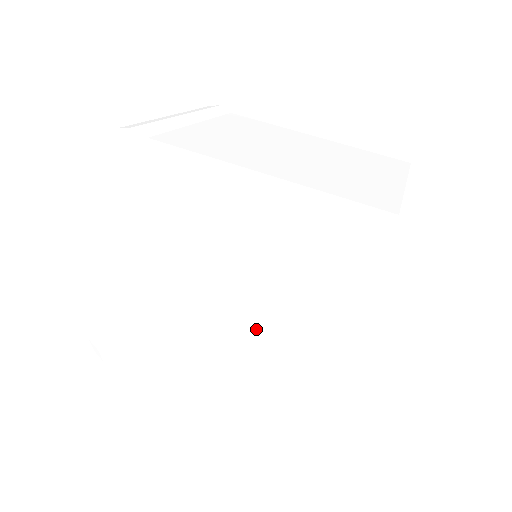
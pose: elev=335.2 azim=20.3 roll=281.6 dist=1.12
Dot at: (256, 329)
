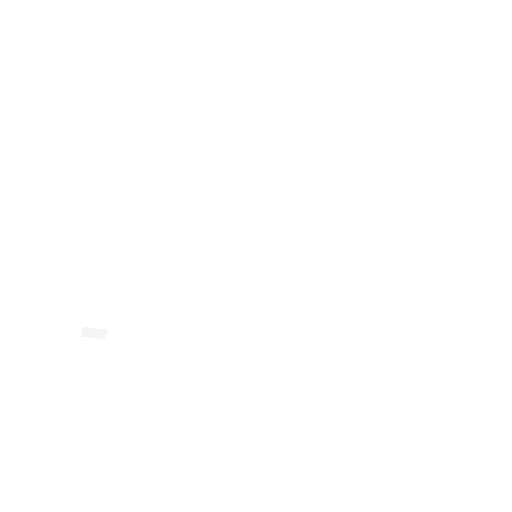
Dot at: (347, 270)
